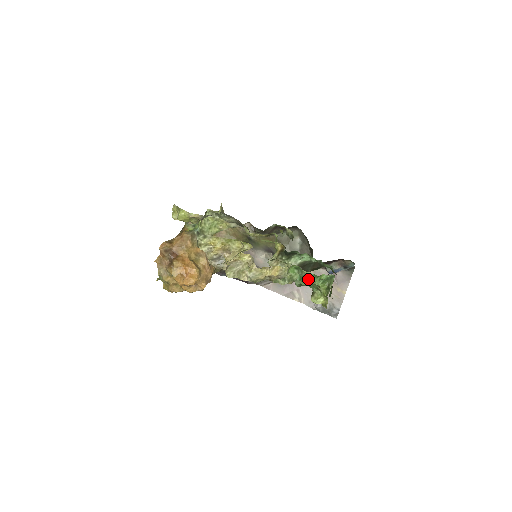
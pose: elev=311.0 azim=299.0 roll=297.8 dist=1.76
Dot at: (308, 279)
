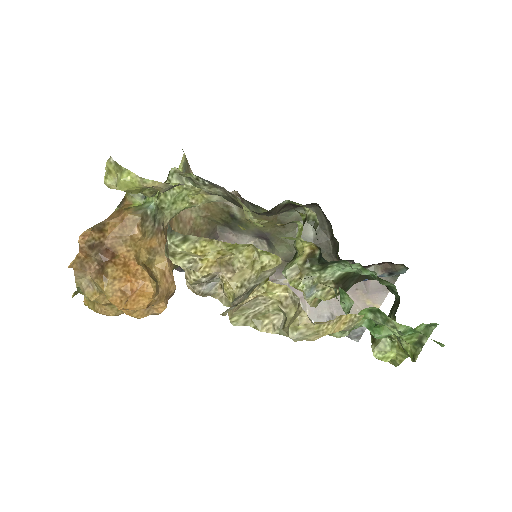
Dot at: (387, 328)
